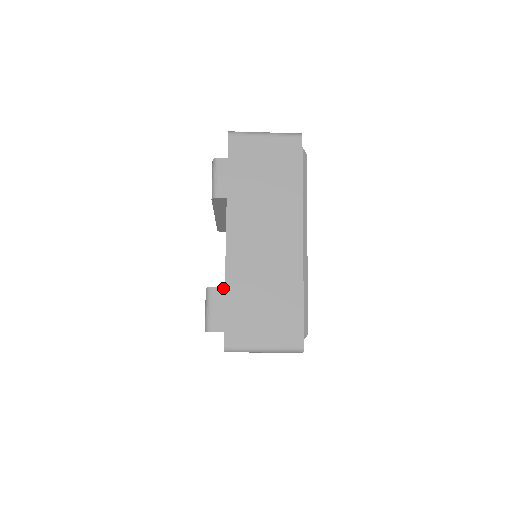
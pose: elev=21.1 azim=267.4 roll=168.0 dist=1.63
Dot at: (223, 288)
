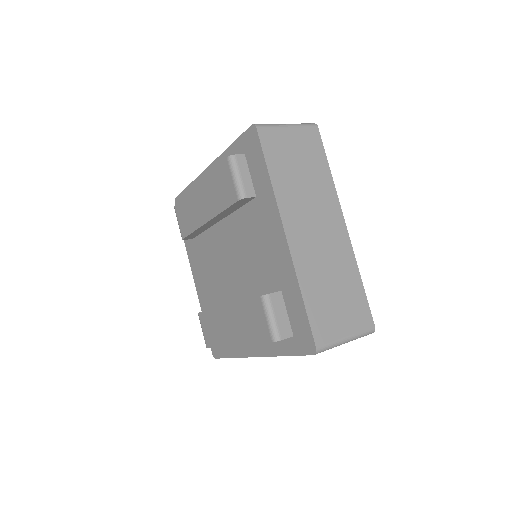
Dot at: (279, 292)
